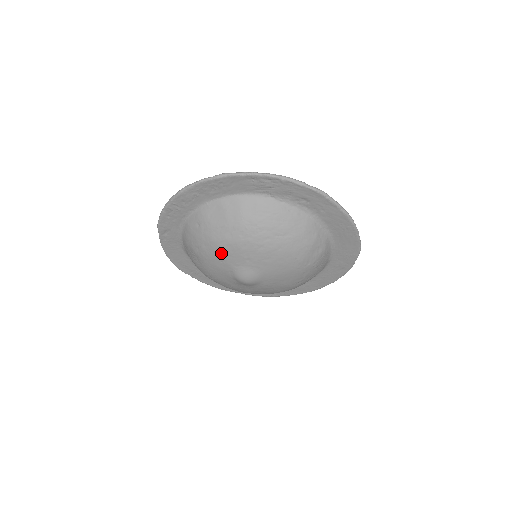
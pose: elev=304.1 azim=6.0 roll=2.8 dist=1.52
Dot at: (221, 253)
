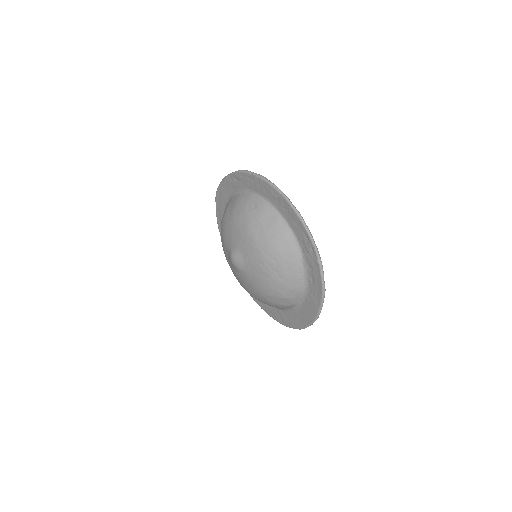
Dot at: (243, 235)
